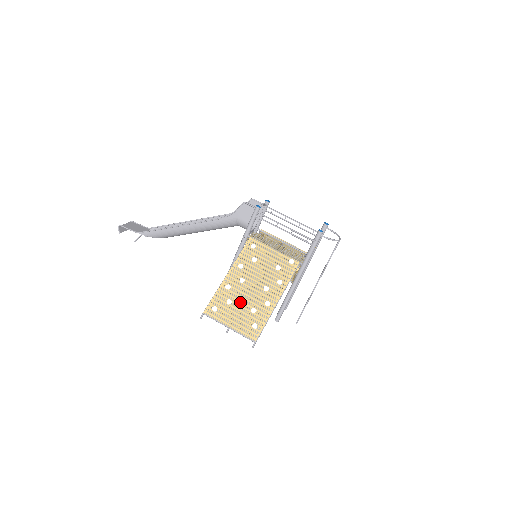
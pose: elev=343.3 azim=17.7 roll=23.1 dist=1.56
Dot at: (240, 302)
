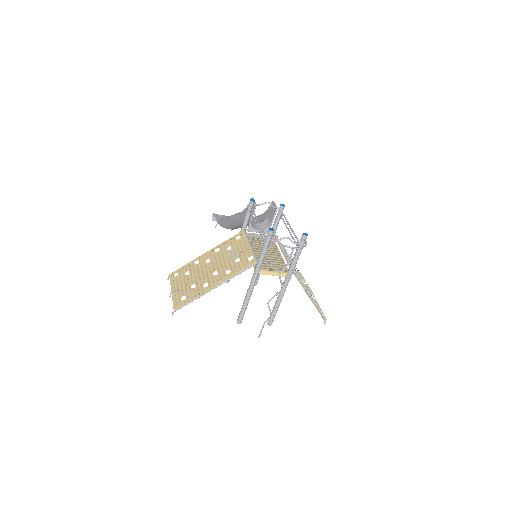
Dot at: (193, 276)
